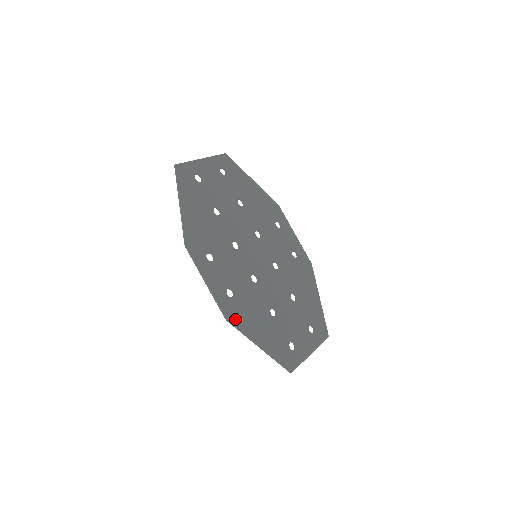
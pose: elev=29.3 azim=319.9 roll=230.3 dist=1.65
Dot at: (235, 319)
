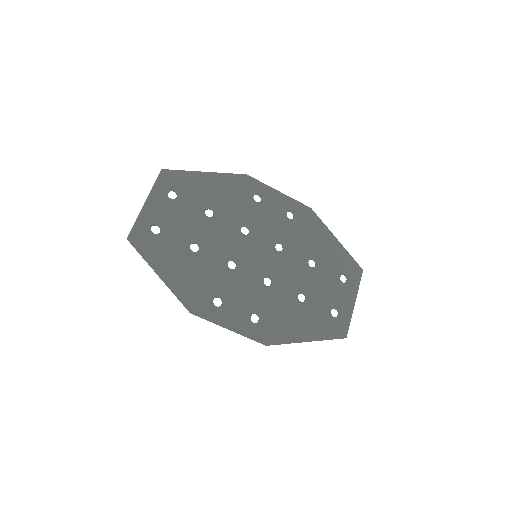
Dot at: (273, 338)
